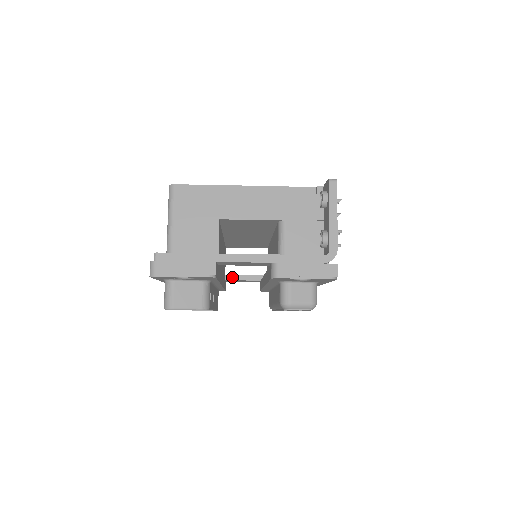
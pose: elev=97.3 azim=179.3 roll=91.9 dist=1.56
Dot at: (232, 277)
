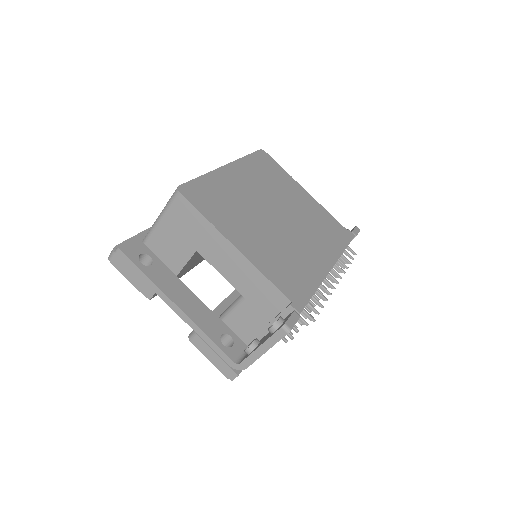
Dot at: occluded
